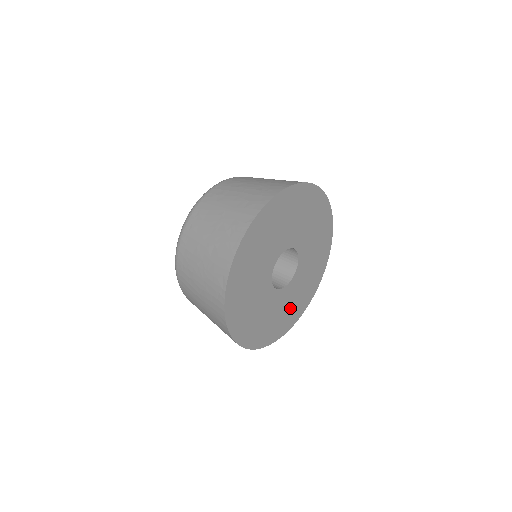
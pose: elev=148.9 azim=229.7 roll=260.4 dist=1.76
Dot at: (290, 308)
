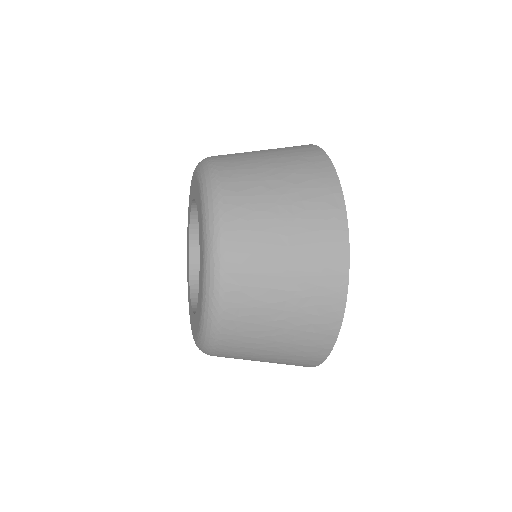
Dot at: occluded
